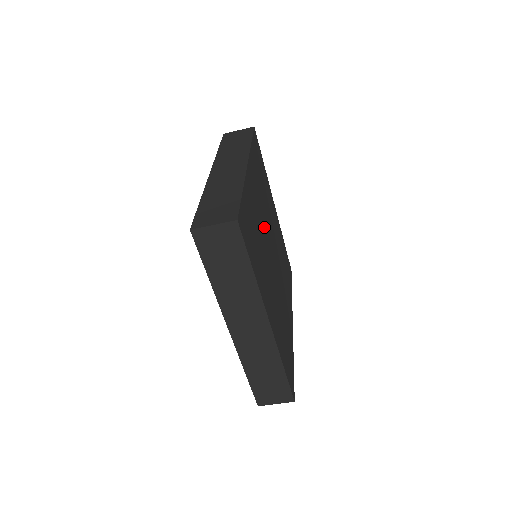
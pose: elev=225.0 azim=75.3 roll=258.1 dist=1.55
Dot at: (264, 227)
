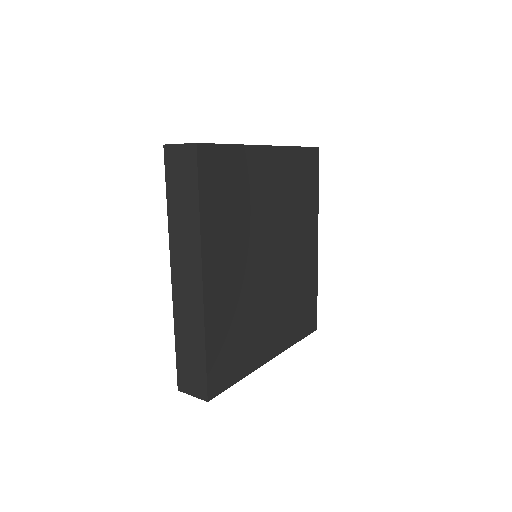
Dot at: (249, 272)
